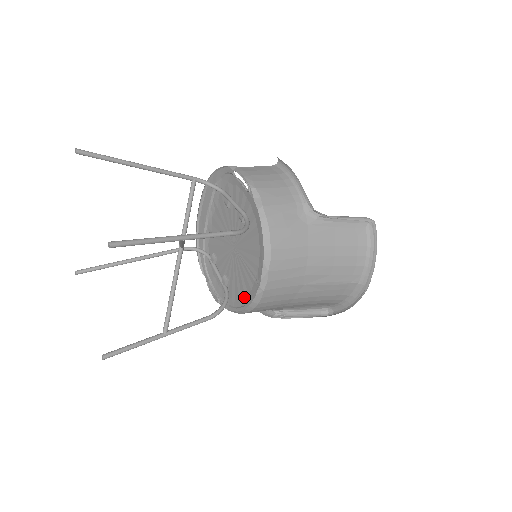
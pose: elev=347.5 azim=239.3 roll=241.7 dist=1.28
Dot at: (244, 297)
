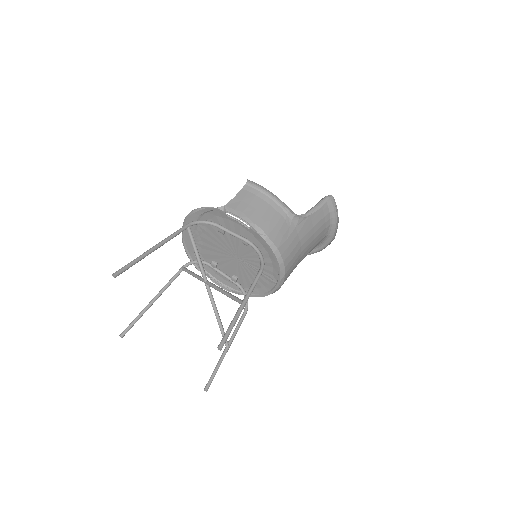
Dot at: (260, 288)
